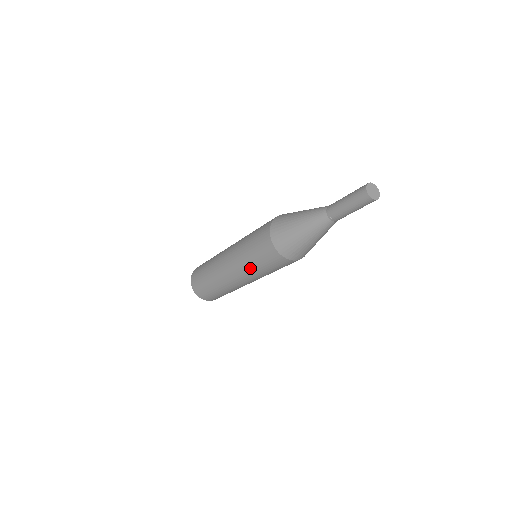
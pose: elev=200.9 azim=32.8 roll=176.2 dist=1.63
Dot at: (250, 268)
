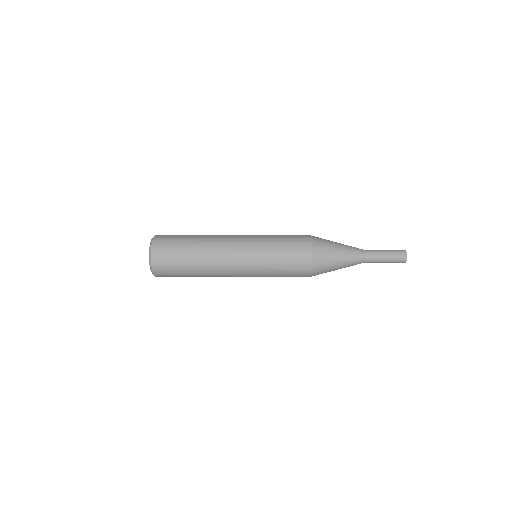
Dot at: (265, 268)
